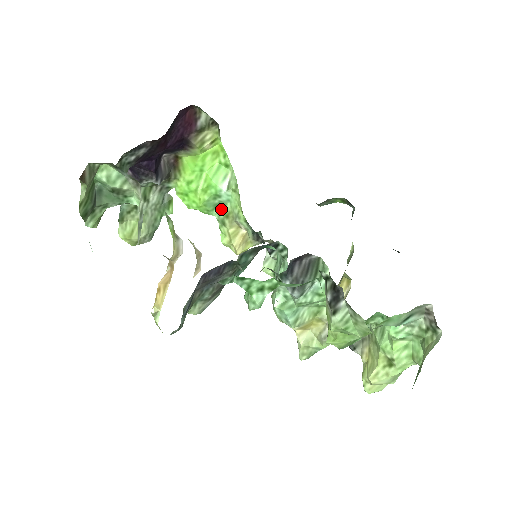
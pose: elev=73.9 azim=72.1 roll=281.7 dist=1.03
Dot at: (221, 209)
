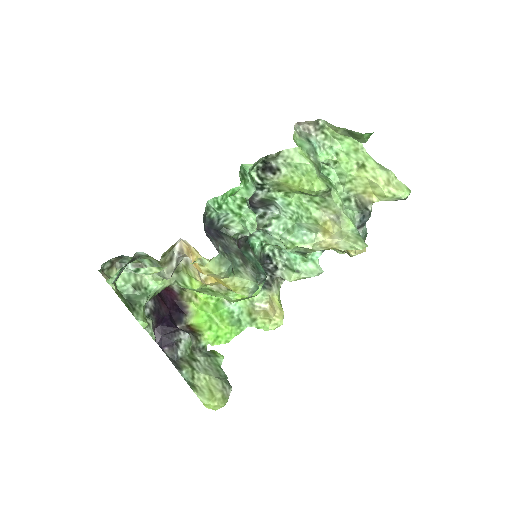
Dot at: (244, 318)
